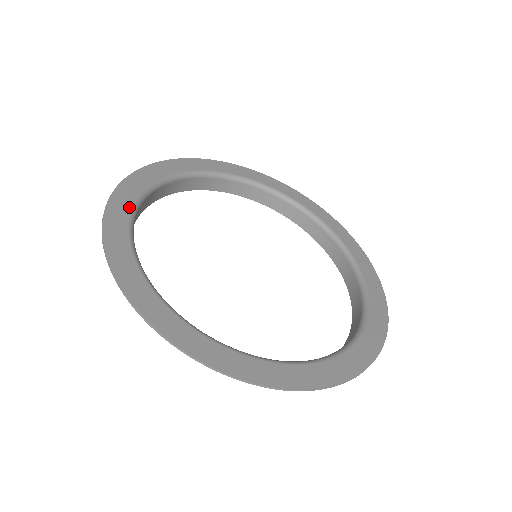
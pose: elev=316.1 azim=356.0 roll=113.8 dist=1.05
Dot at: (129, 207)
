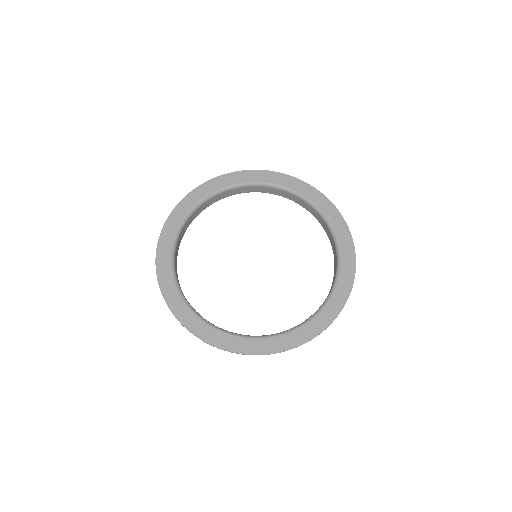
Dot at: (175, 290)
